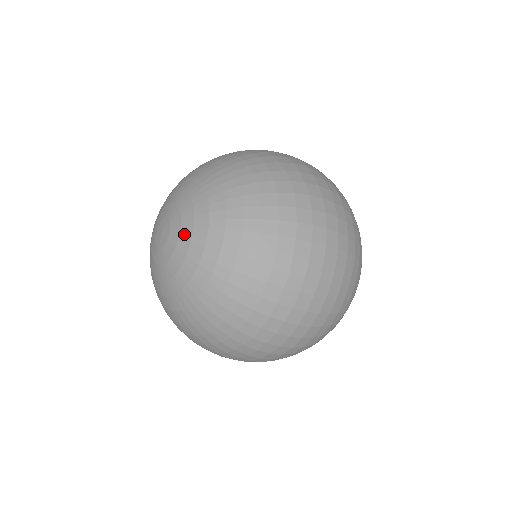
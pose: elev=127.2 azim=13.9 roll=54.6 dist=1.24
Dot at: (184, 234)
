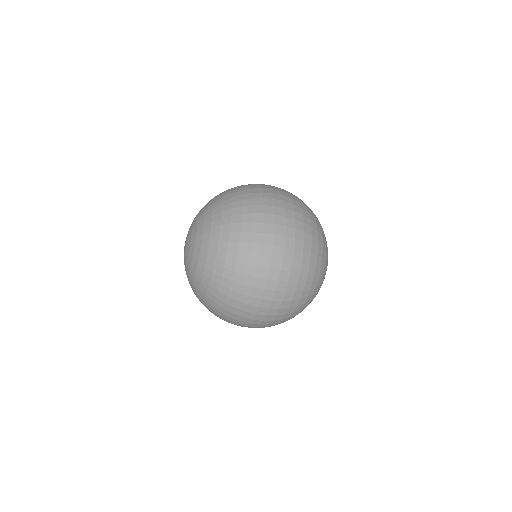
Dot at: (187, 264)
